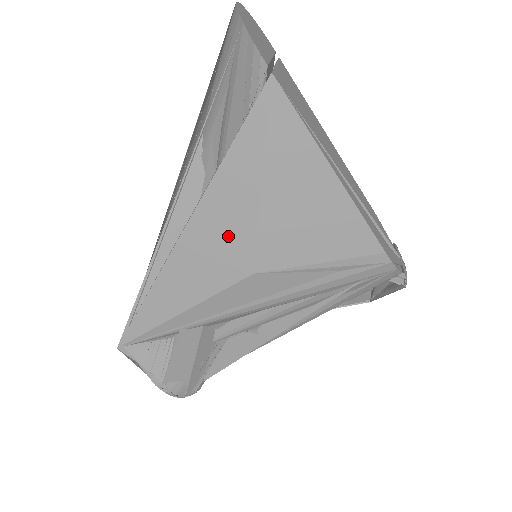
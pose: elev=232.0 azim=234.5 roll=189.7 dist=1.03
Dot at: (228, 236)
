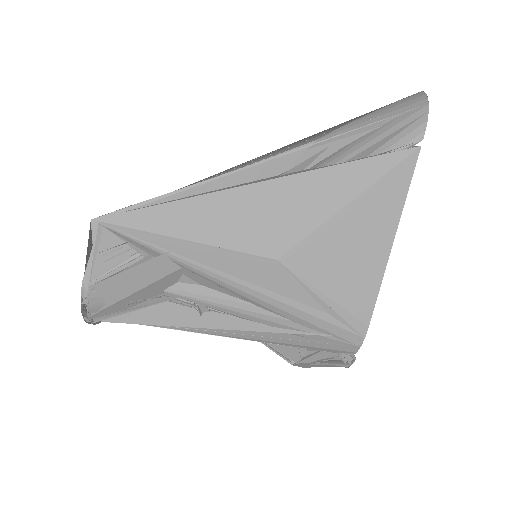
Dot at: (288, 216)
